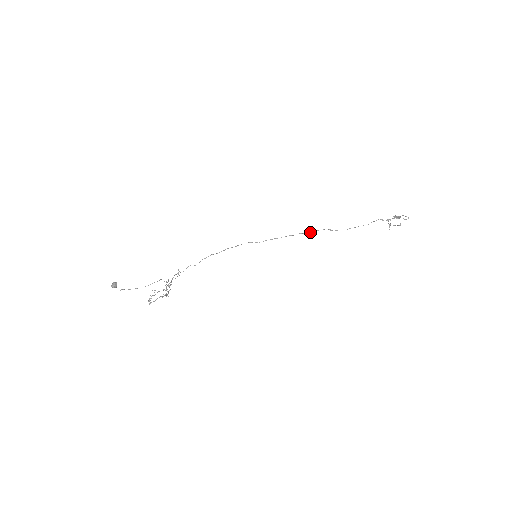
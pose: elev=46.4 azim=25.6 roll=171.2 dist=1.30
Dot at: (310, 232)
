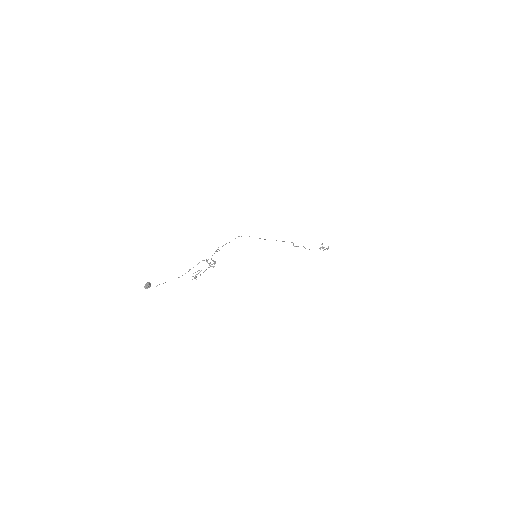
Dot at: (284, 241)
